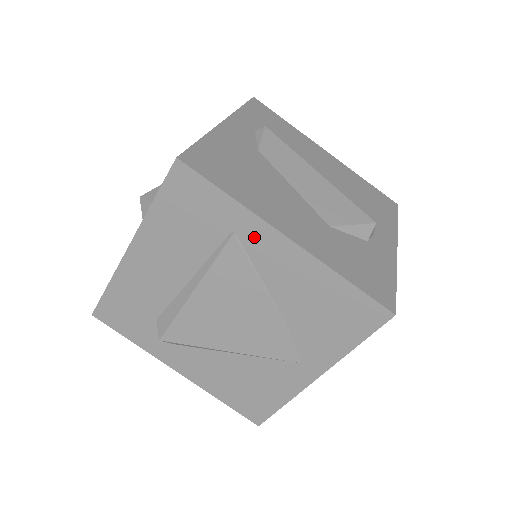
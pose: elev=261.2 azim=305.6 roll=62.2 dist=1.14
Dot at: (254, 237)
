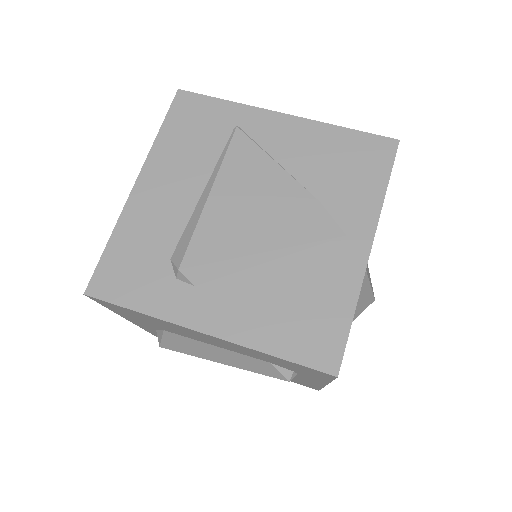
Dot at: (255, 124)
